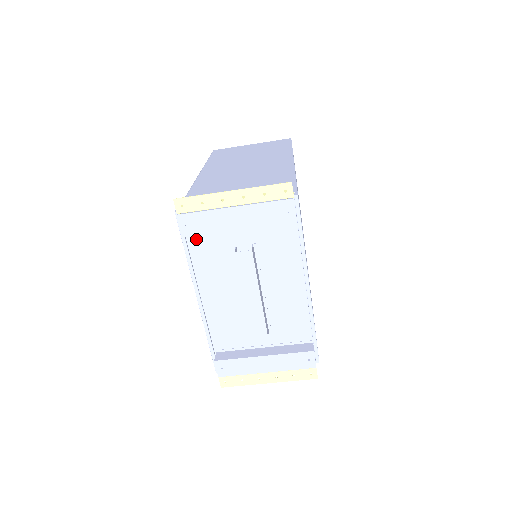
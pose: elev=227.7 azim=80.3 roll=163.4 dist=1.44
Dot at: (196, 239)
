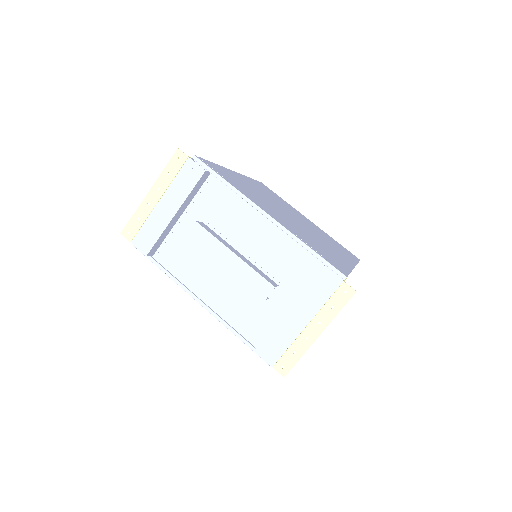
Dot at: (164, 255)
